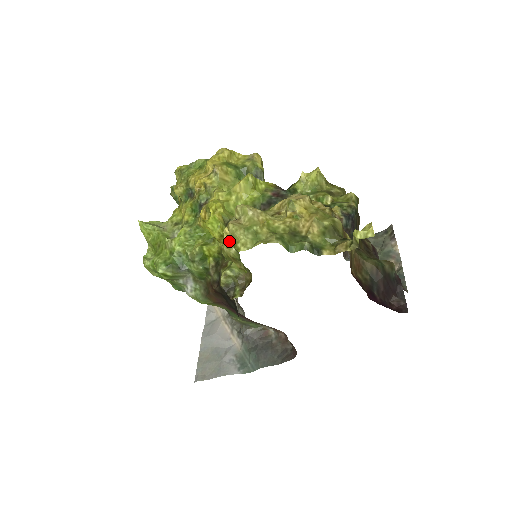
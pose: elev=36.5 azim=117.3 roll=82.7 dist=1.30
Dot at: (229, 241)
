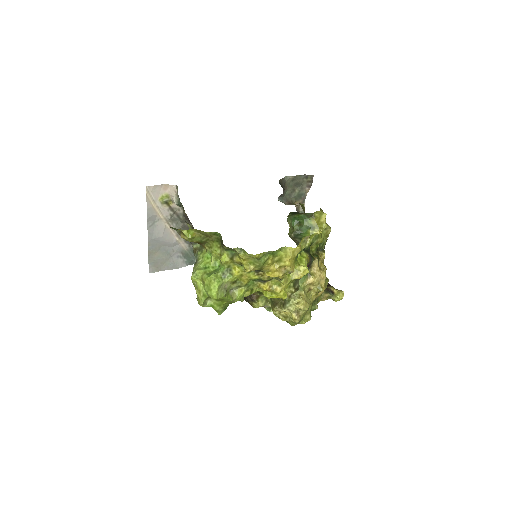
Dot at: (287, 319)
